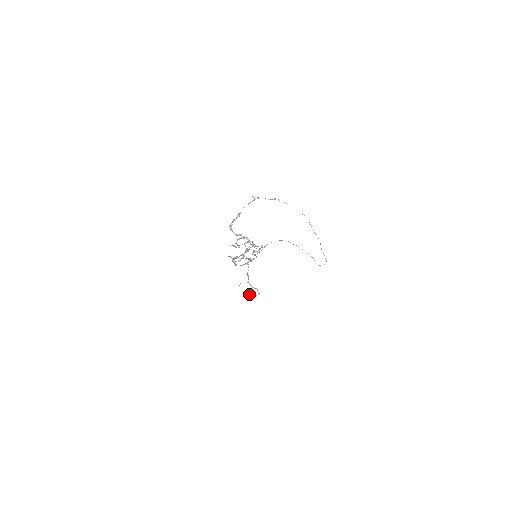
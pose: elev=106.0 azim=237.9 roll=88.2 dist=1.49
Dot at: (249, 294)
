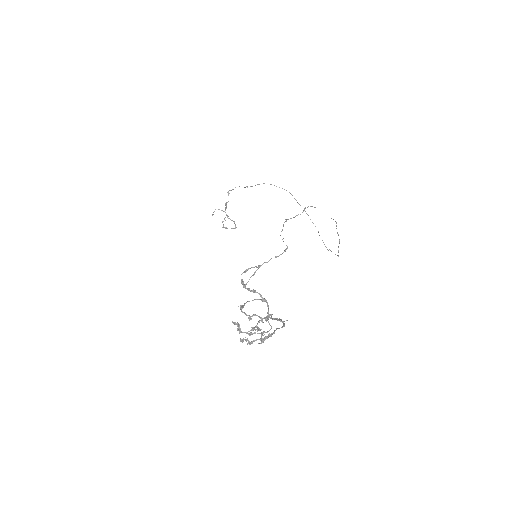
Dot at: (222, 221)
